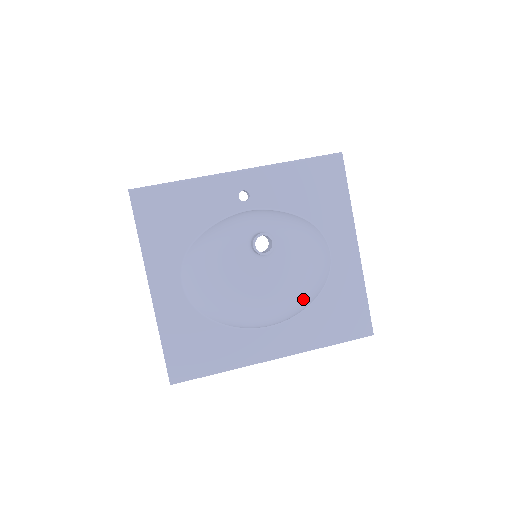
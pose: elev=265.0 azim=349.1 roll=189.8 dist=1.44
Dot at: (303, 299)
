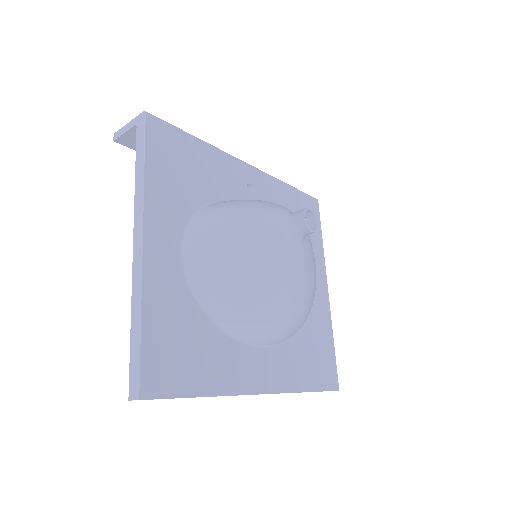
Dot at: (307, 315)
